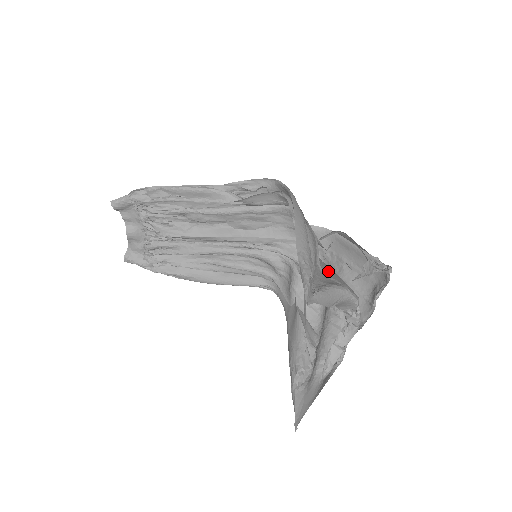
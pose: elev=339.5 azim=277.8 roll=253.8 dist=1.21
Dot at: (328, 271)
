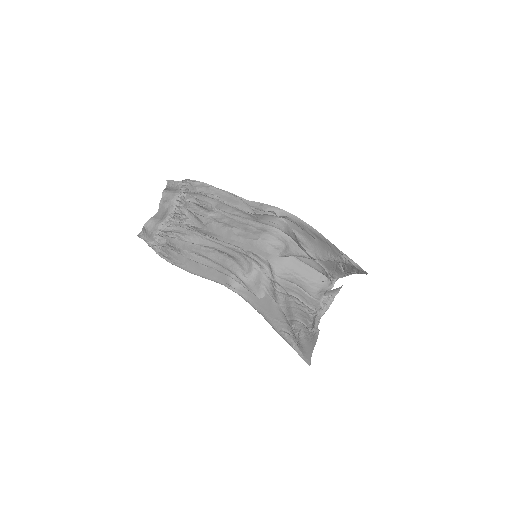
Dot at: occluded
